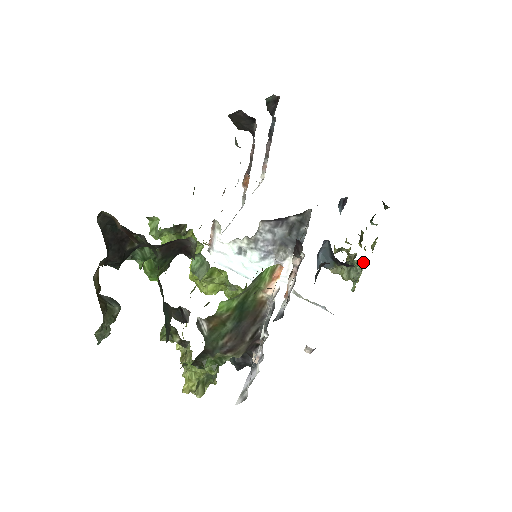
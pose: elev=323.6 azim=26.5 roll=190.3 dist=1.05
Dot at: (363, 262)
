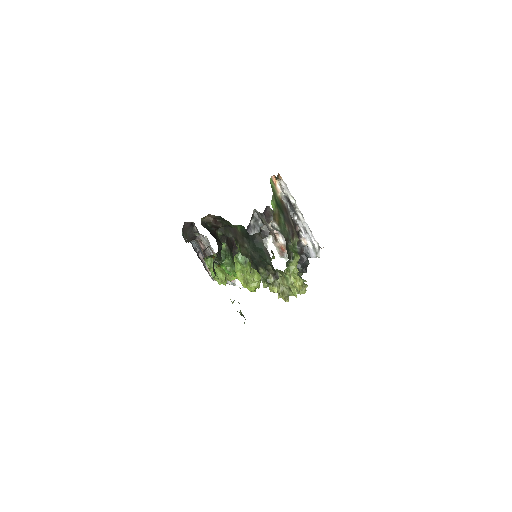
Dot at: occluded
